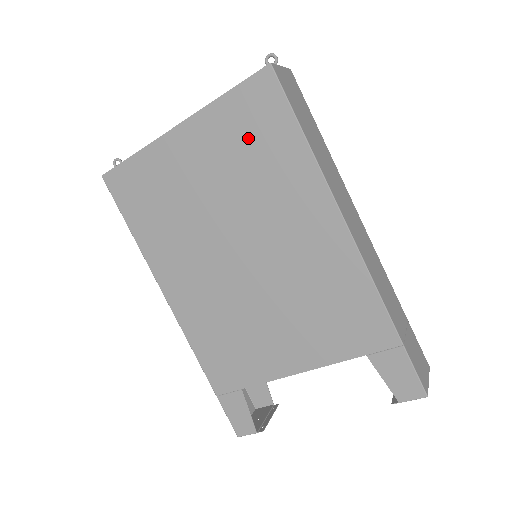
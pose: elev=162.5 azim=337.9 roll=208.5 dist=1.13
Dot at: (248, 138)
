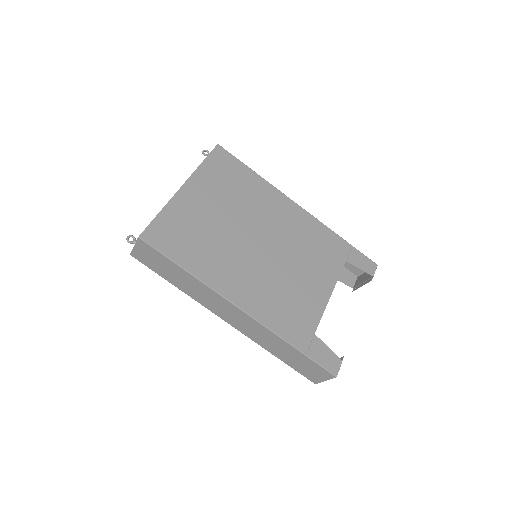
Dot at: (227, 179)
